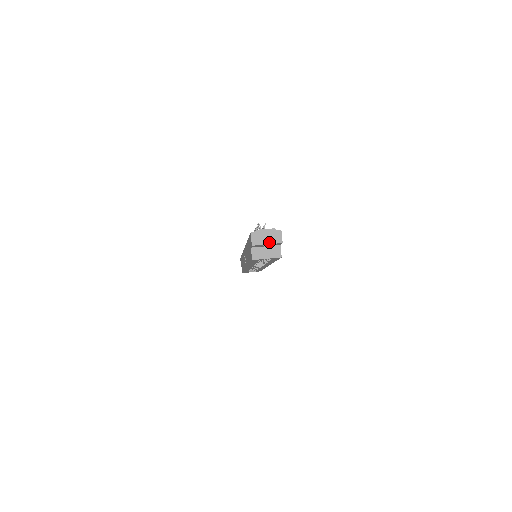
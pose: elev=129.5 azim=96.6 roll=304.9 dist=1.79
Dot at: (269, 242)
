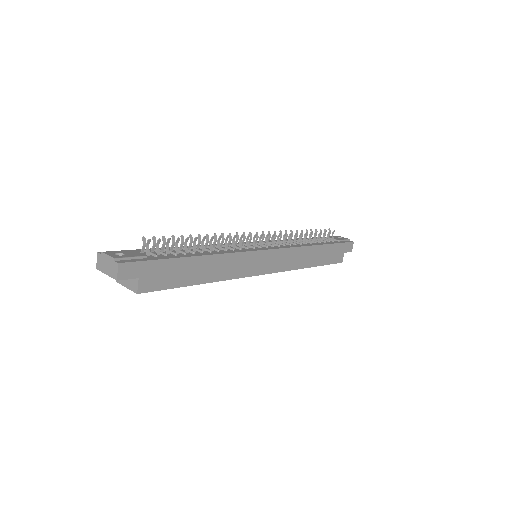
Dot at: (108, 273)
